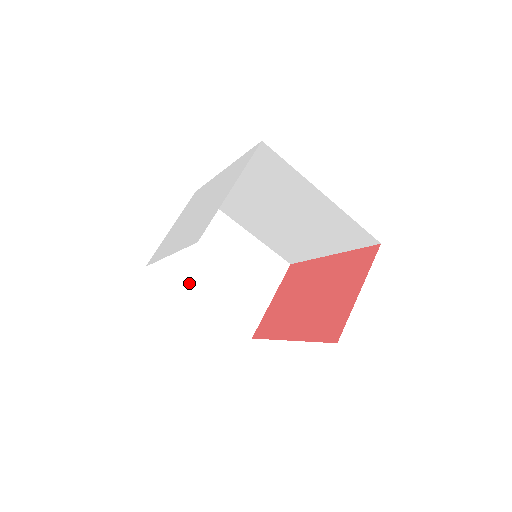
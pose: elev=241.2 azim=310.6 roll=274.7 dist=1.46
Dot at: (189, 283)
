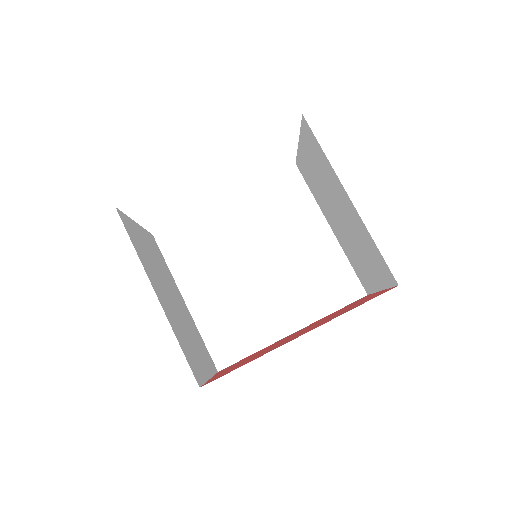
Dot at: (147, 267)
